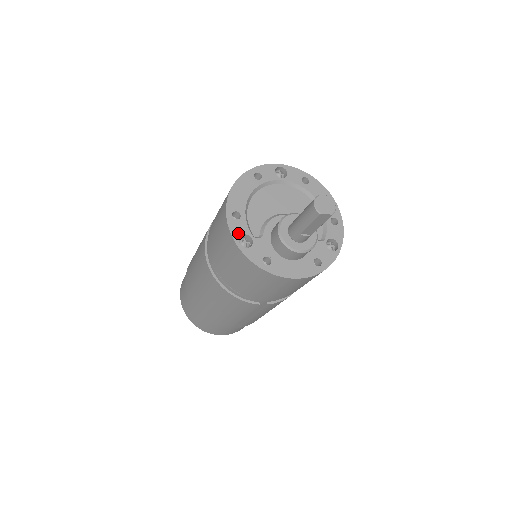
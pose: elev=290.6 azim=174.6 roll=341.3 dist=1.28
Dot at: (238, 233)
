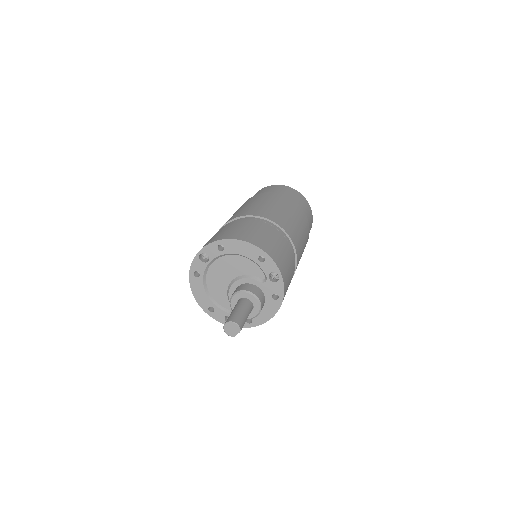
Dot at: (222, 319)
